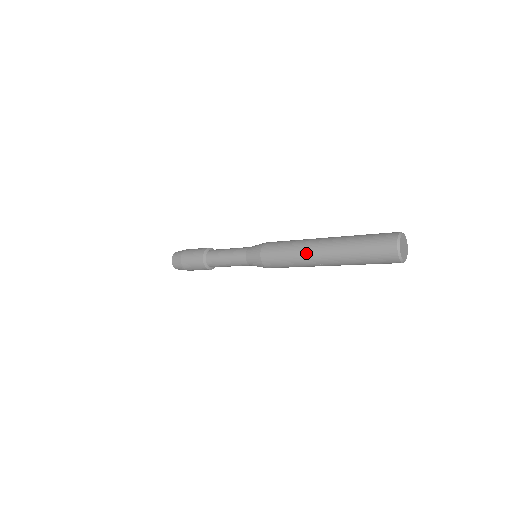
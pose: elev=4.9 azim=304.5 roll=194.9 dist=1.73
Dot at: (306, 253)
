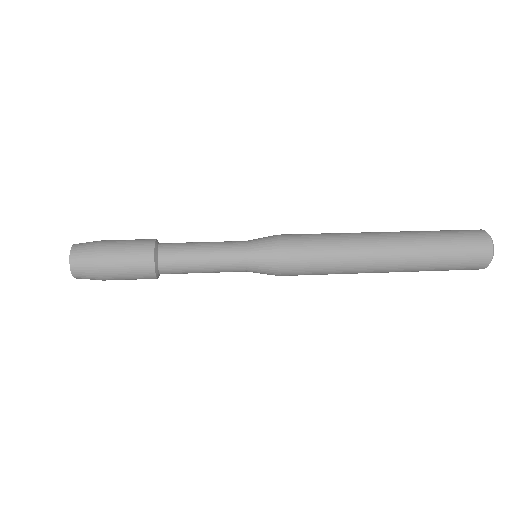
Dot at: (362, 267)
